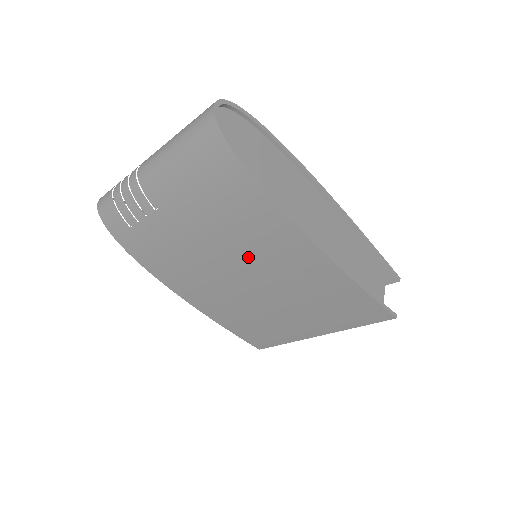
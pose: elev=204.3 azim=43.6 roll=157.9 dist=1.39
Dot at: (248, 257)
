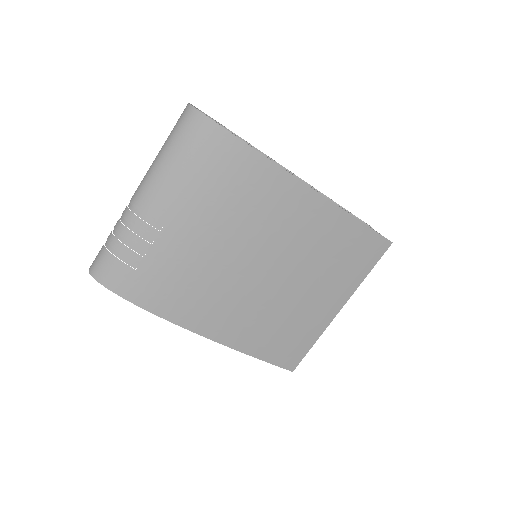
Dot at: (259, 236)
